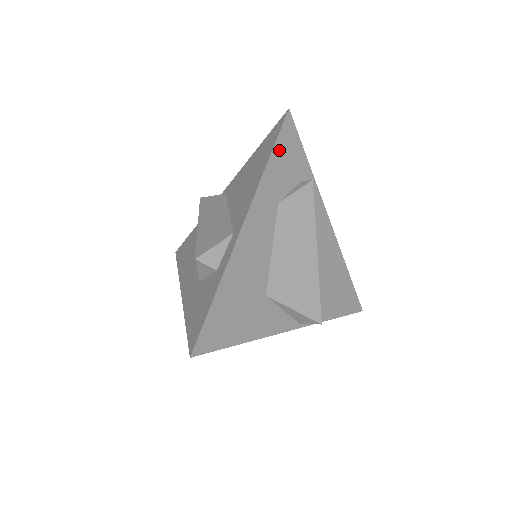
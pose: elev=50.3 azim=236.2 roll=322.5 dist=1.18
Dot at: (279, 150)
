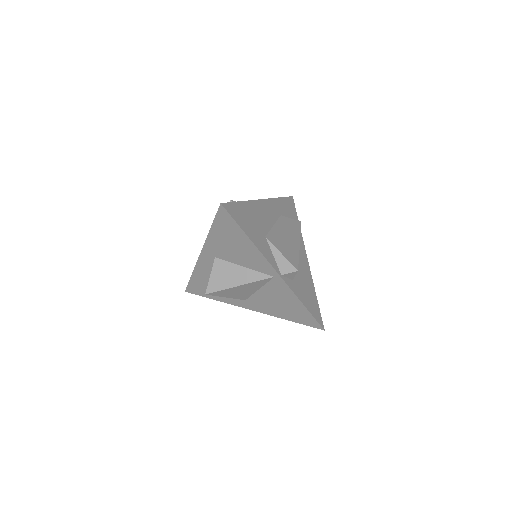
Dot at: (285, 201)
